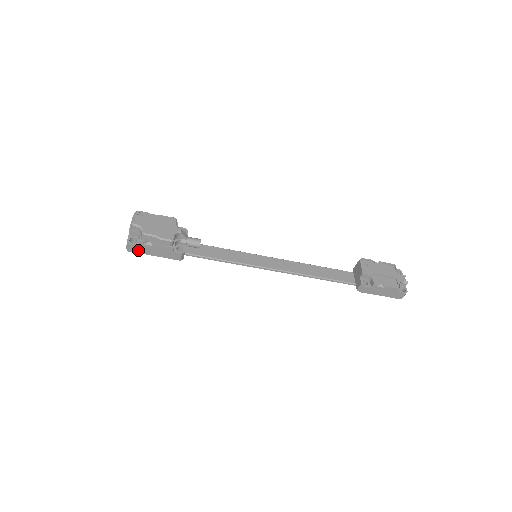
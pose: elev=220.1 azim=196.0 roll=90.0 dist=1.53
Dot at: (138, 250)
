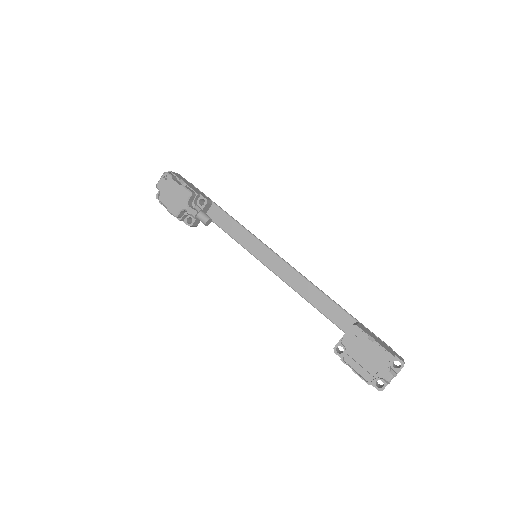
Dot at: occluded
